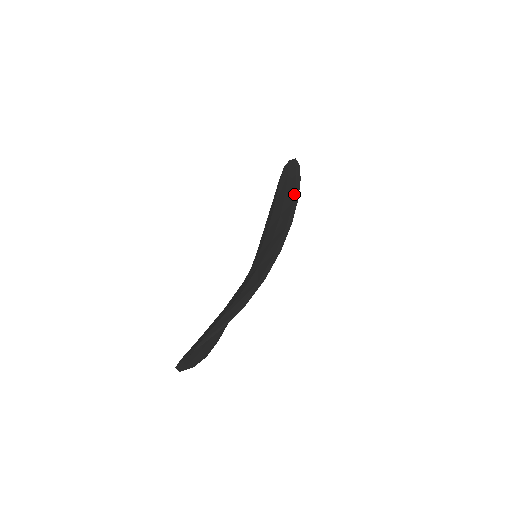
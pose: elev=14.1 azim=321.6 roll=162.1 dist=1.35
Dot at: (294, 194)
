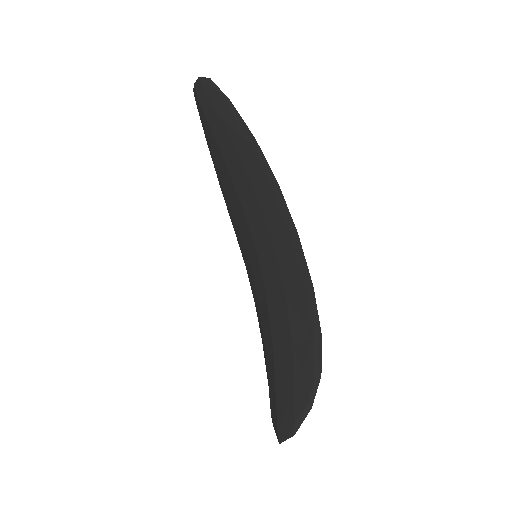
Dot at: (263, 171)
